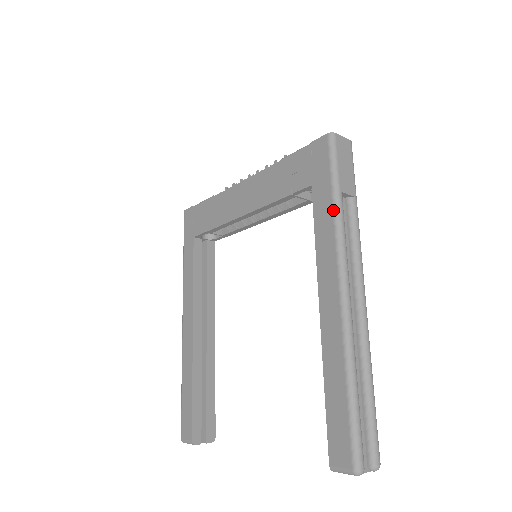
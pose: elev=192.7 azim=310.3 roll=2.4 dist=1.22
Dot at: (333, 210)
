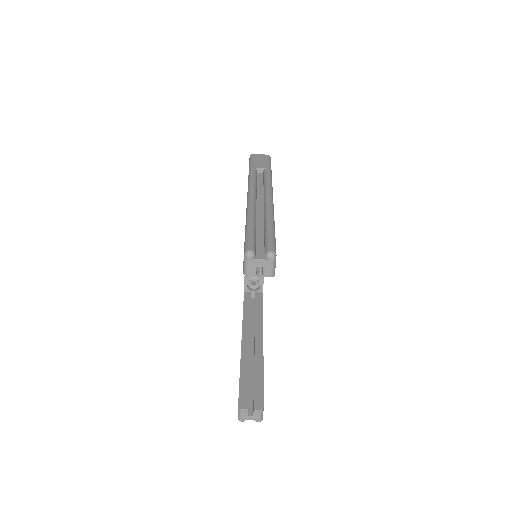
Dot at: (248, 175)
